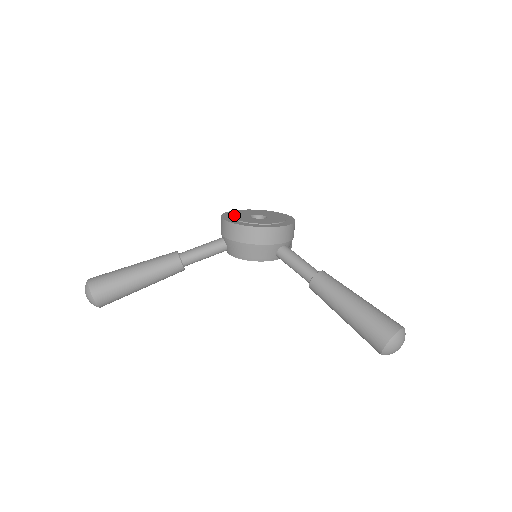
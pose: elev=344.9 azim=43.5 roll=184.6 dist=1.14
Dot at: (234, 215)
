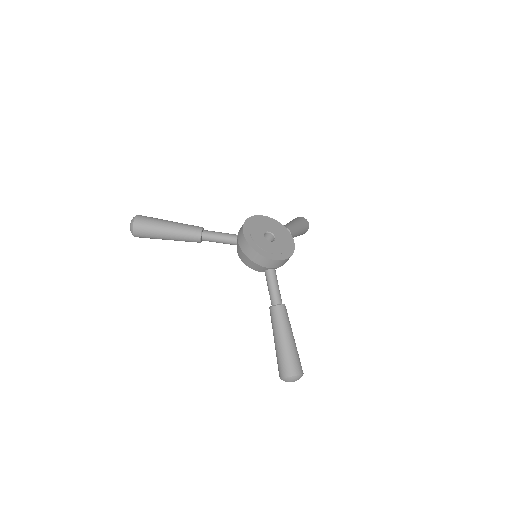
Dot at: (254, 226)
